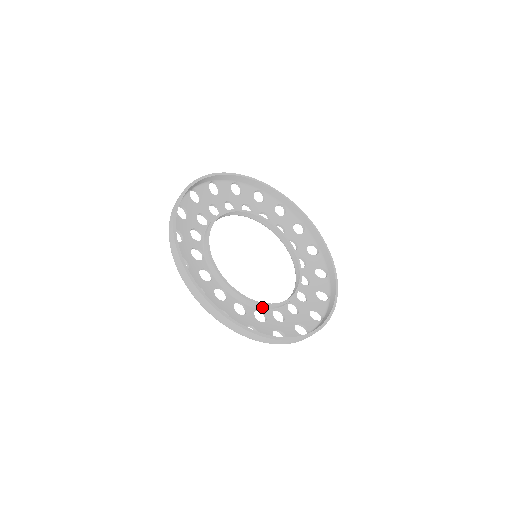
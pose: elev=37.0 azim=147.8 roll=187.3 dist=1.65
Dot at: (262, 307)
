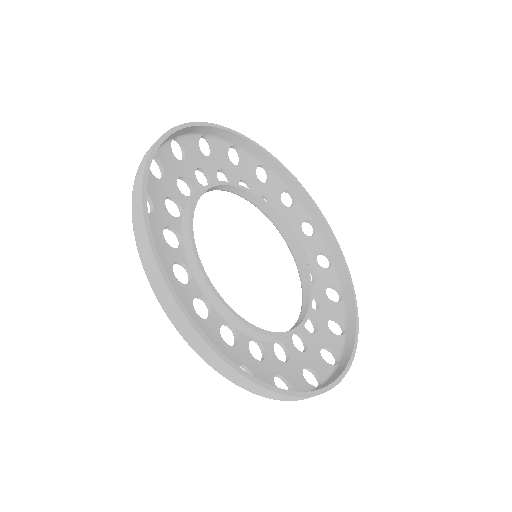
Dot at: (260, 336)
